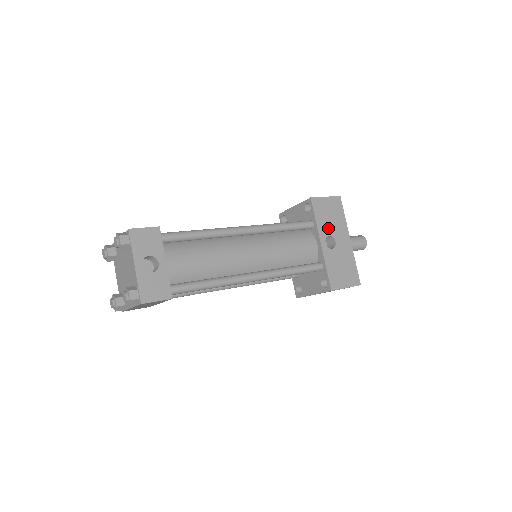
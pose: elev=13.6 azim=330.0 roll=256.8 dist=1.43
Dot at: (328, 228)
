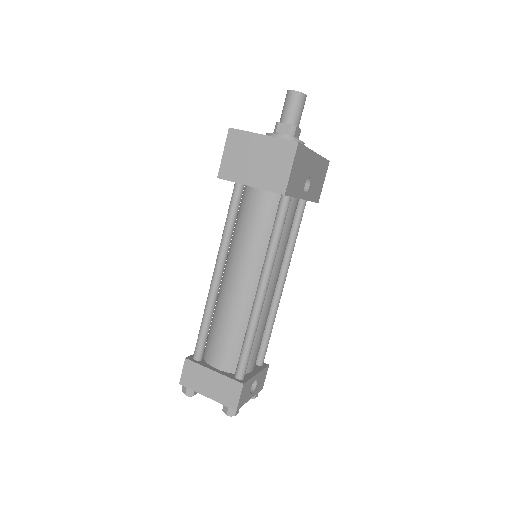
Dot at: (302, 182)
